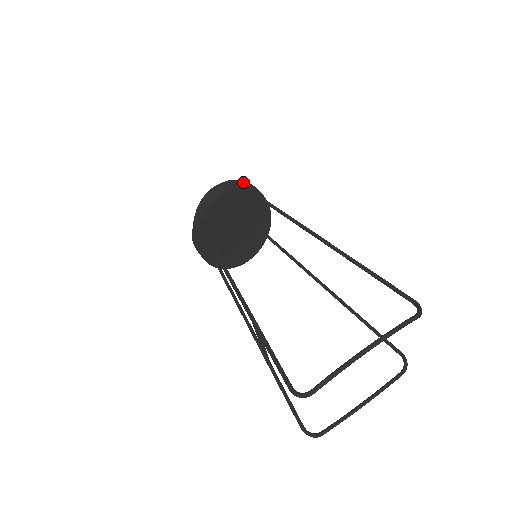
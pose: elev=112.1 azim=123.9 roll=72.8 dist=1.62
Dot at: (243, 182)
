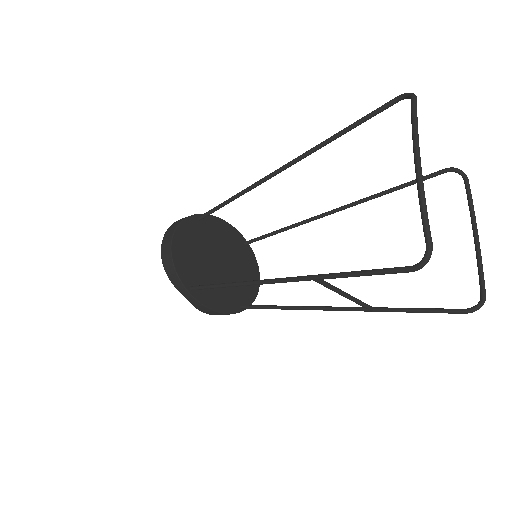
Dot at: (177, 221)
